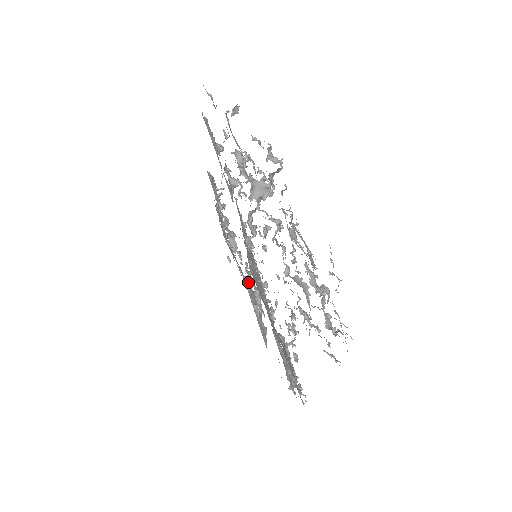
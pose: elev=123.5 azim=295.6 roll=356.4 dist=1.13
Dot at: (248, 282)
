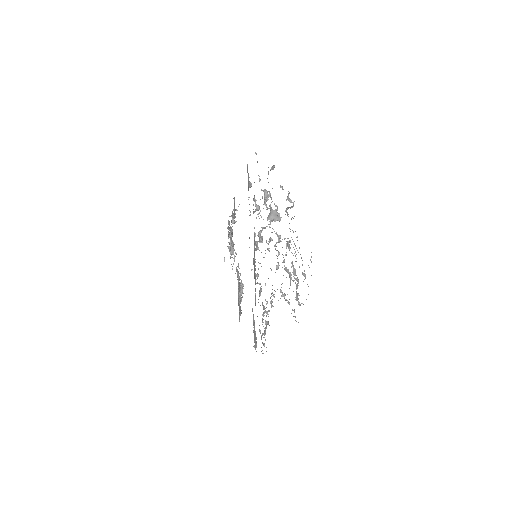
Dot at: occluded
